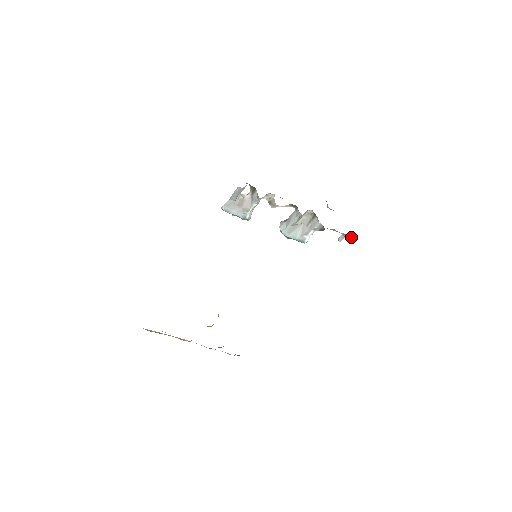
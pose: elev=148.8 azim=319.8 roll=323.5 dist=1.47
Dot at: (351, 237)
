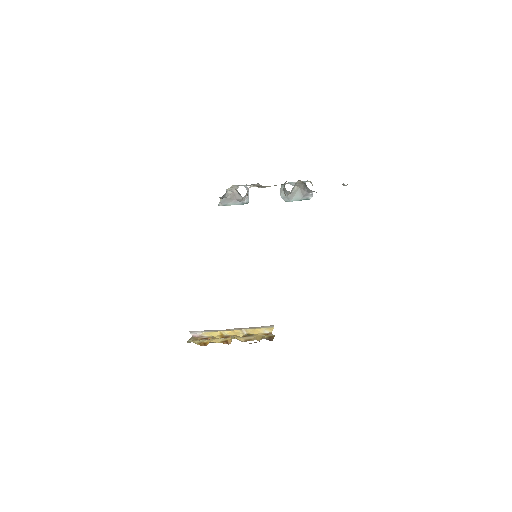
Dot at: occluded
